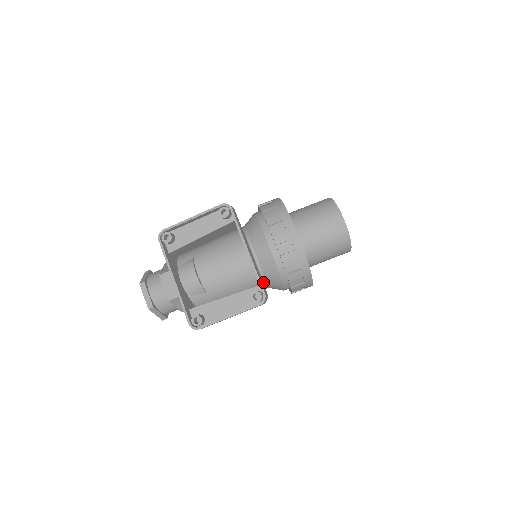
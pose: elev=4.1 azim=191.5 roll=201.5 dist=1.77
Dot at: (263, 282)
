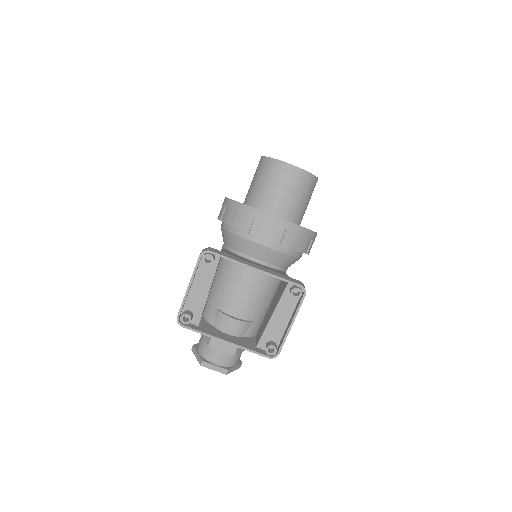
Dot at: (283, 271)
